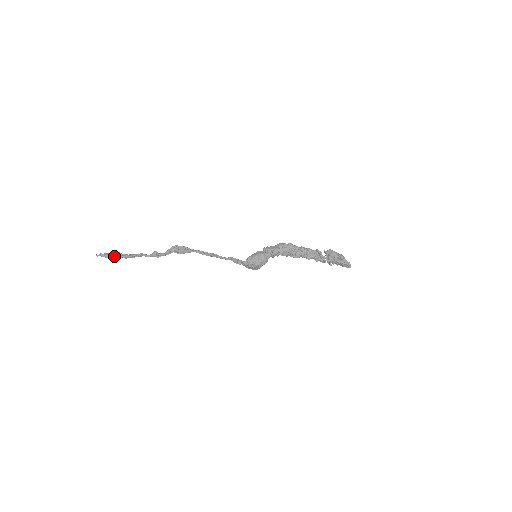
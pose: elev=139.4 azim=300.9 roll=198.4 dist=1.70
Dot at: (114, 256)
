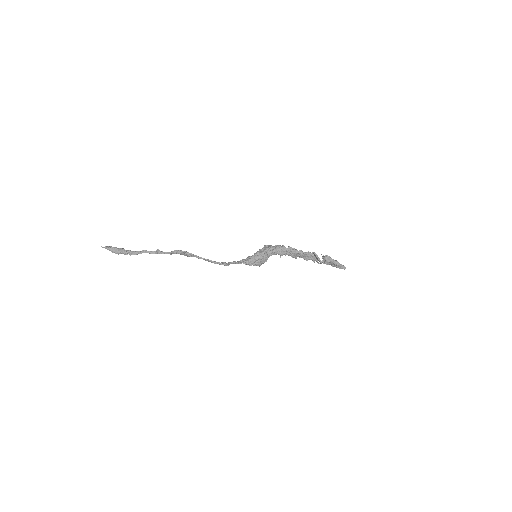
Dot at: (119, 253)
